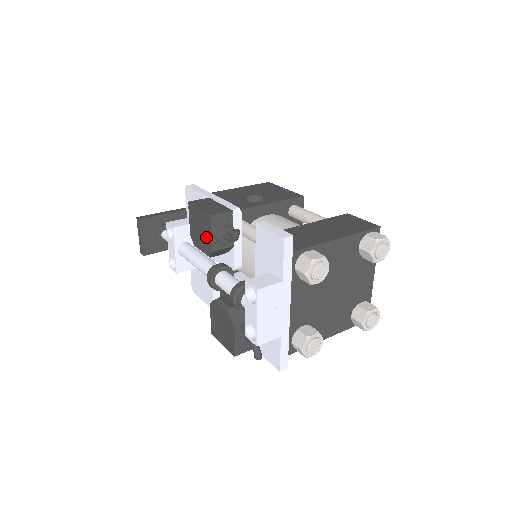
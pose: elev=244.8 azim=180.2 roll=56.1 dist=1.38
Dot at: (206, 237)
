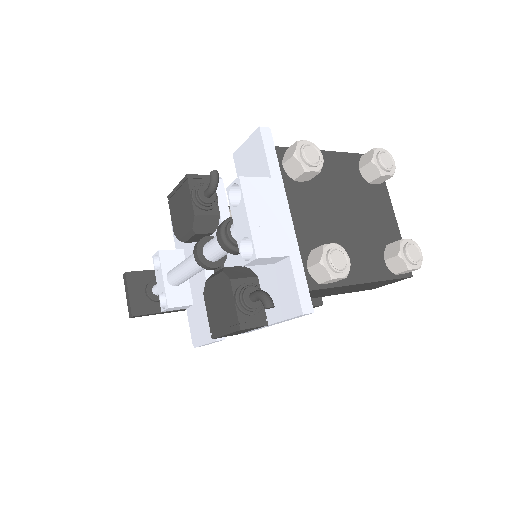
Dot at: (186, 208)
